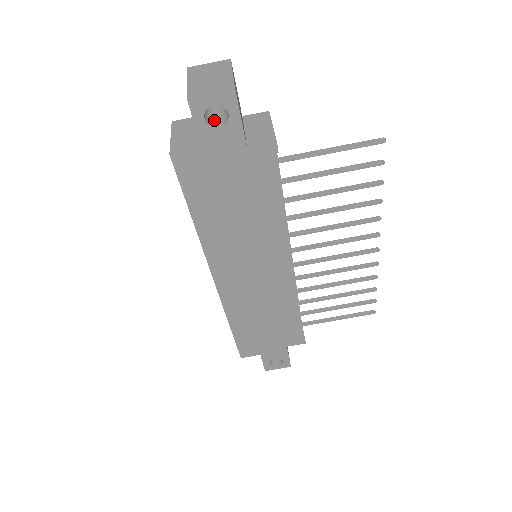
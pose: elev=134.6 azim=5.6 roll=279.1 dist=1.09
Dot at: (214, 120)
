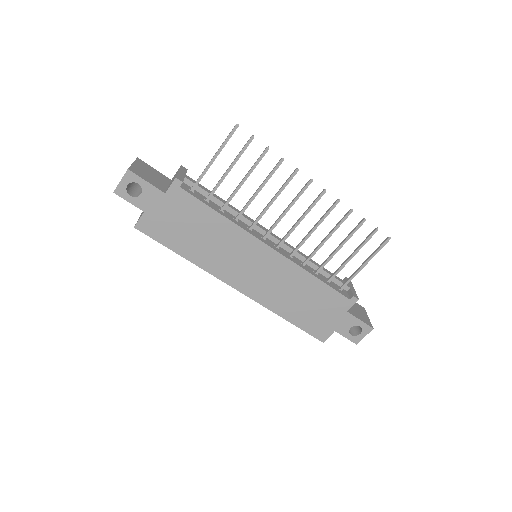
Dot at: occluded
